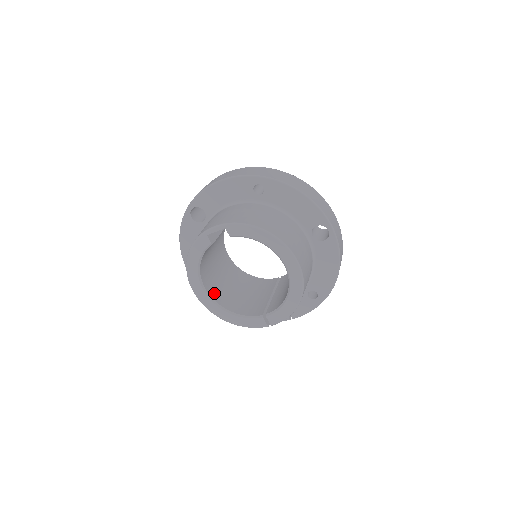
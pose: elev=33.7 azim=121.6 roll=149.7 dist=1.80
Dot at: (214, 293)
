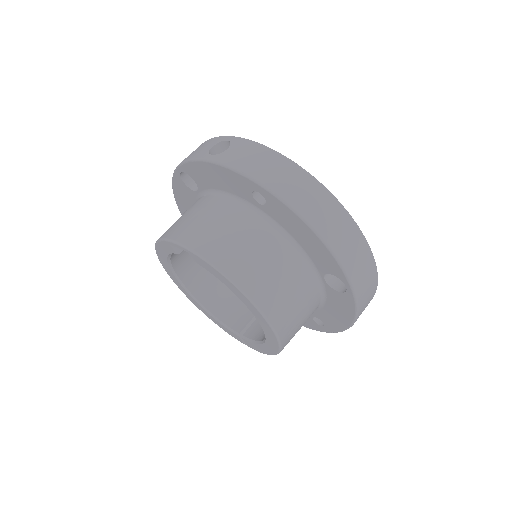
Dot at: (194, 282)
